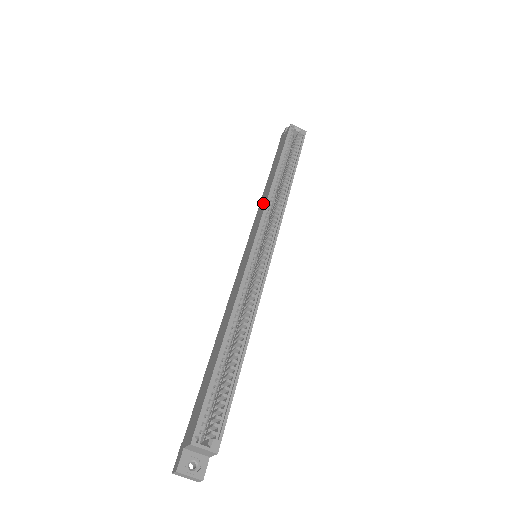
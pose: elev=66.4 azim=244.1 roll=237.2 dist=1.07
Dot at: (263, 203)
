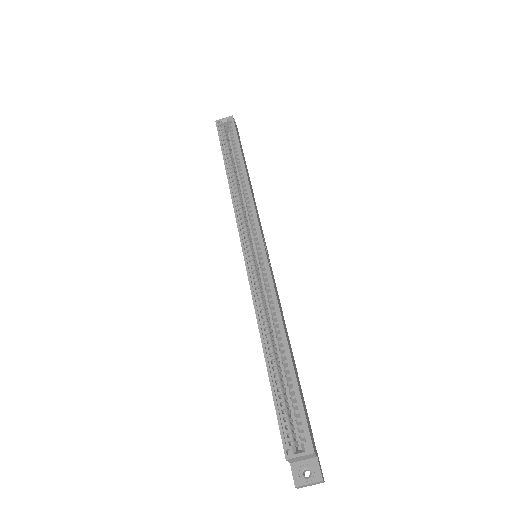
Dot at: occluded
